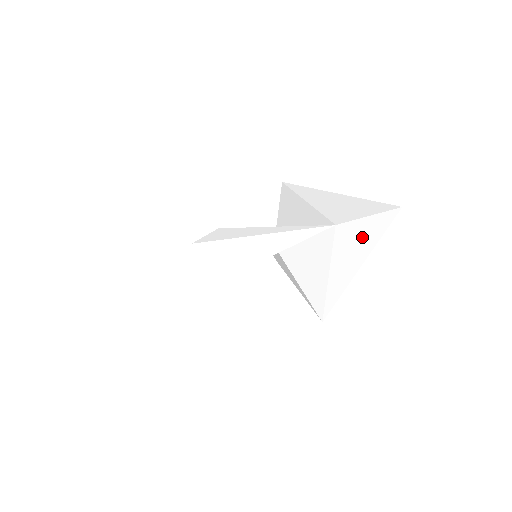
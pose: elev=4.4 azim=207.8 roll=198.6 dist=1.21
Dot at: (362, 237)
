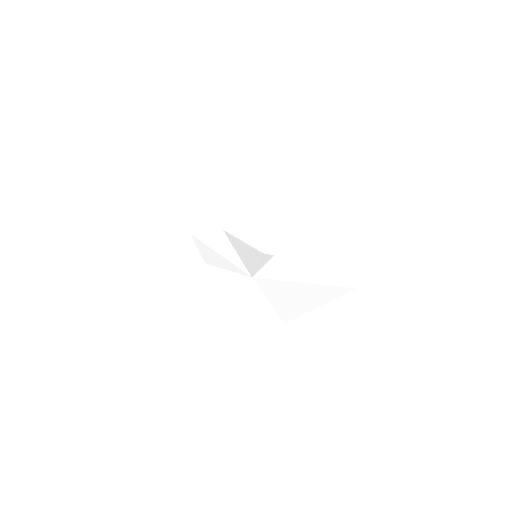
Dot at: (301, 291)
